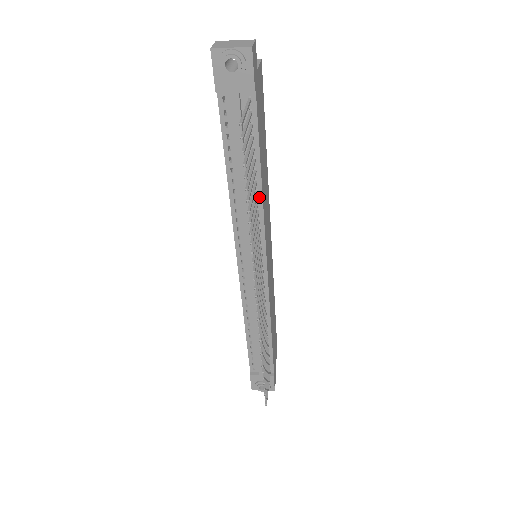
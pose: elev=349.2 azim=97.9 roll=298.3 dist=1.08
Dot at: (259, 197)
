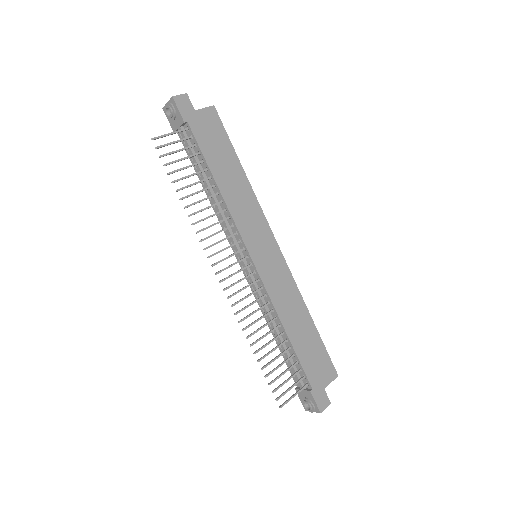
Dot at: (221, 198)
